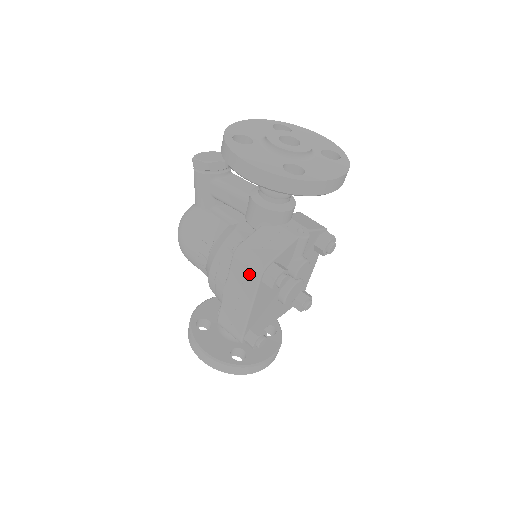
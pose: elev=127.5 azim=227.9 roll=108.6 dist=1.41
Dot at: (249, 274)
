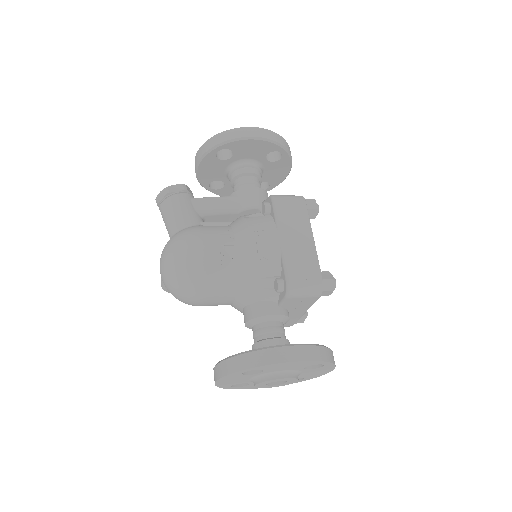
Dot at: (296, 205)
